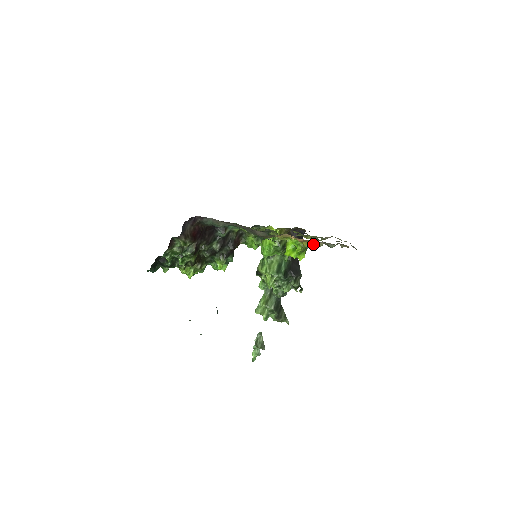
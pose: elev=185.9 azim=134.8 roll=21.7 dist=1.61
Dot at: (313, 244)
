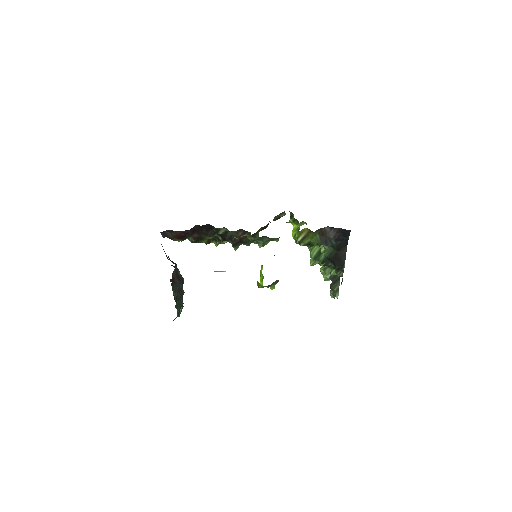
Dot at: occluded
